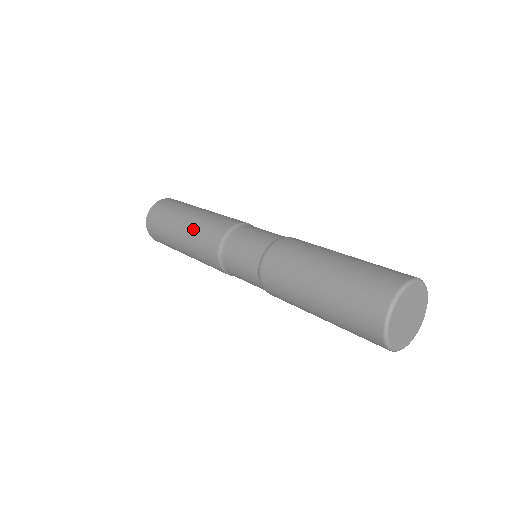
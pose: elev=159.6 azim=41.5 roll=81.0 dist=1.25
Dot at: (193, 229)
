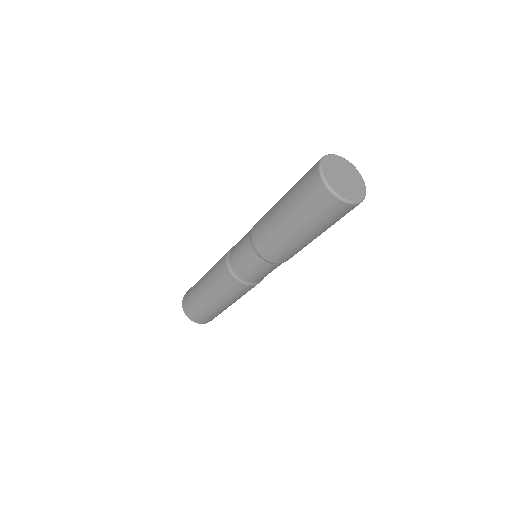
Dot at: (209, 276)
